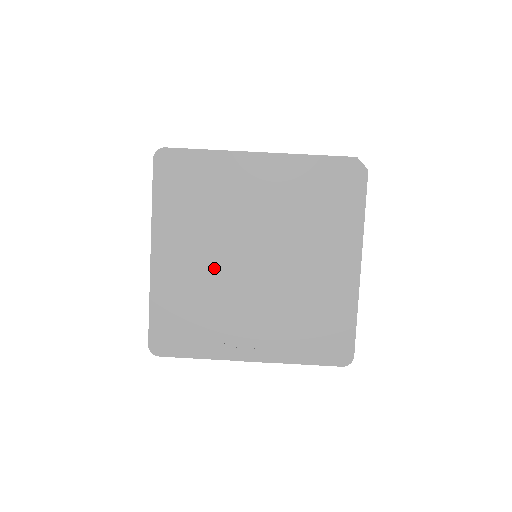
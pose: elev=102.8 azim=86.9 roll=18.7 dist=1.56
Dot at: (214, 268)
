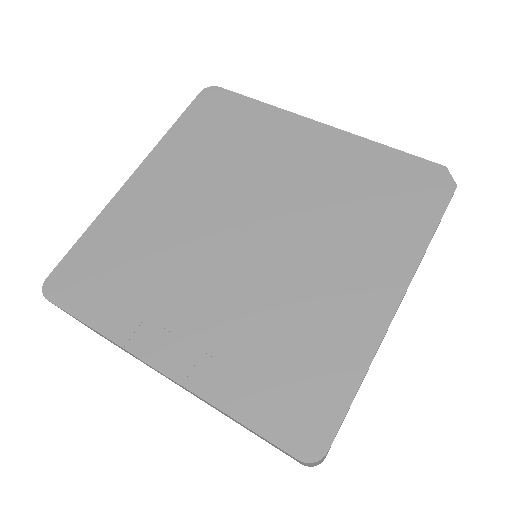
Dot at: (191, 221)
